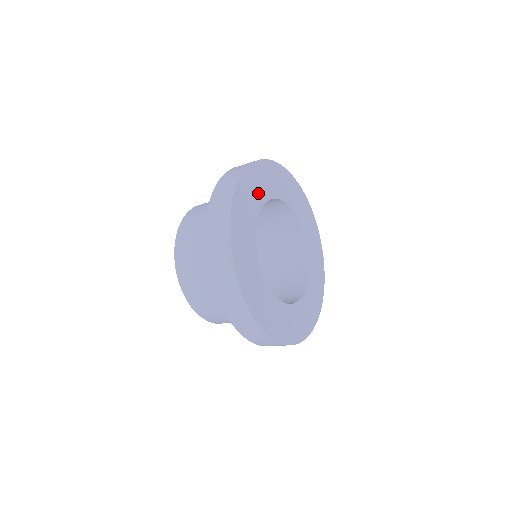
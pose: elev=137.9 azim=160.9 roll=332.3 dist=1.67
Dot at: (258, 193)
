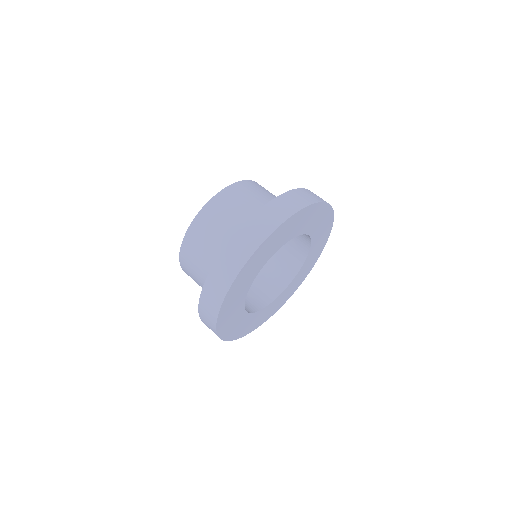
Dot at: (275, 246)
